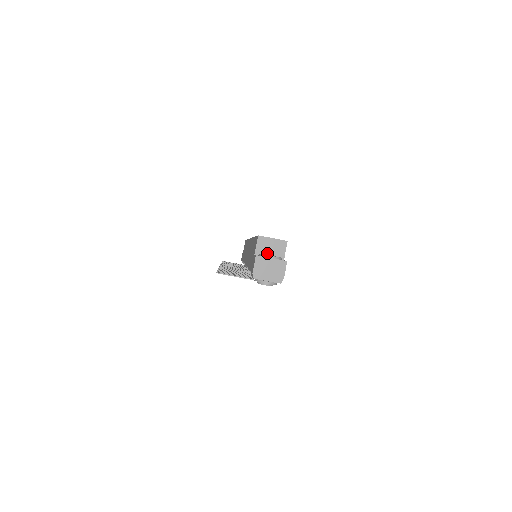
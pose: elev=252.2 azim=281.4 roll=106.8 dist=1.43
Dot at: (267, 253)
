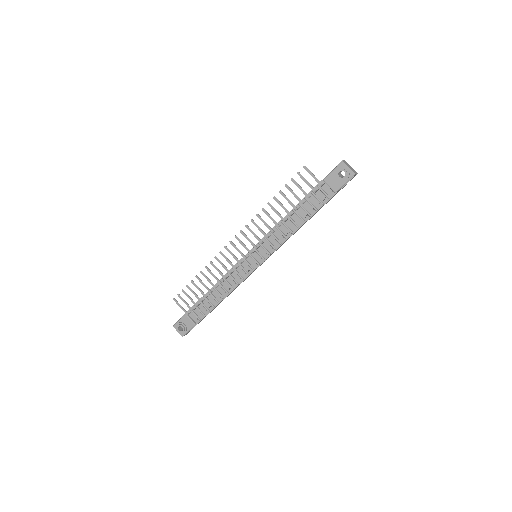
Dot at: occluded
